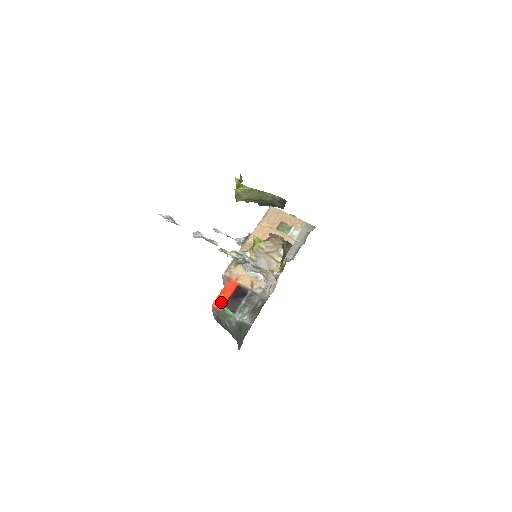
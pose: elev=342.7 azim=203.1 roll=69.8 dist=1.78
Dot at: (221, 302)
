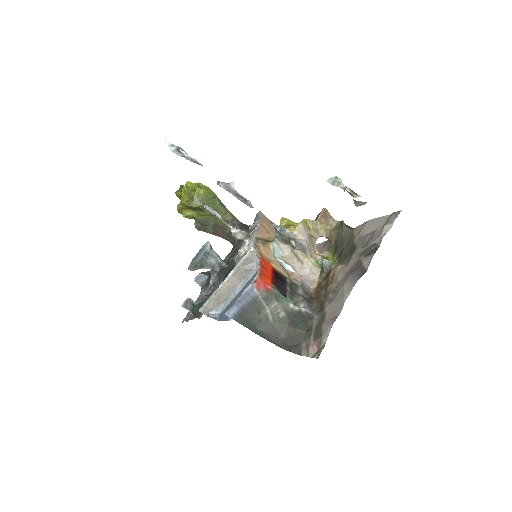
Dot at: (267, 278)
